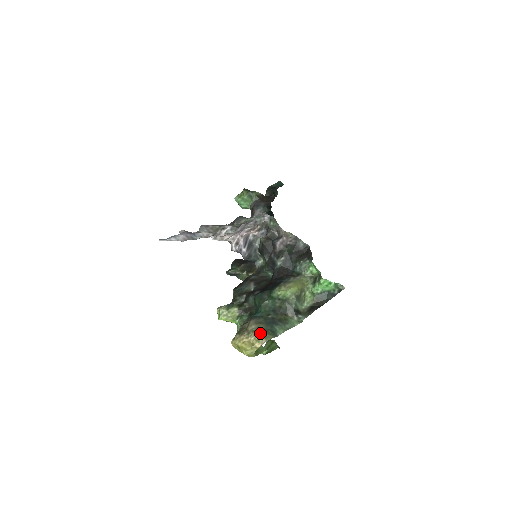
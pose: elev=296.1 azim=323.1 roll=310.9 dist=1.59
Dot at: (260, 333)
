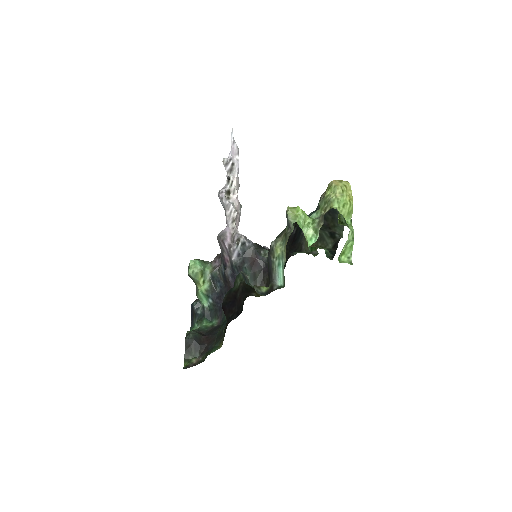
Dot at: occluded
